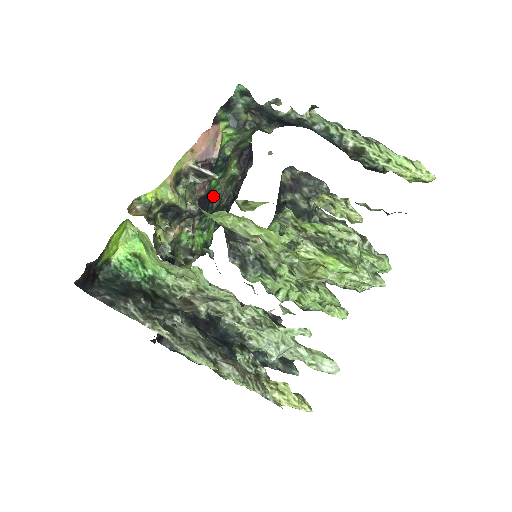
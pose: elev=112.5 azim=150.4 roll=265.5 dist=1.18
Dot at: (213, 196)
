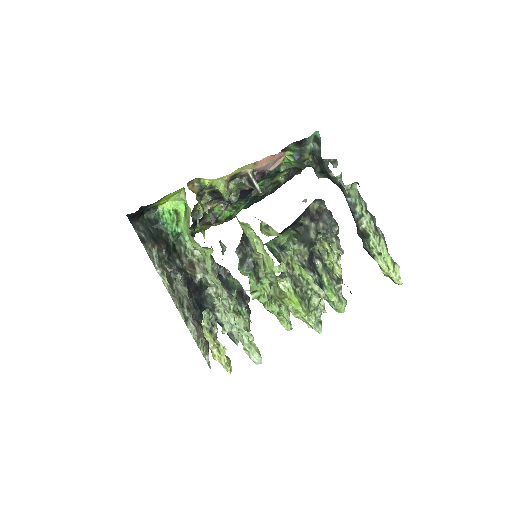
Dot at: occluded
